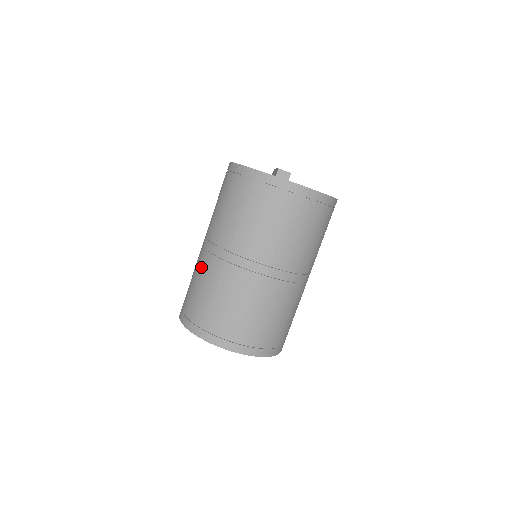
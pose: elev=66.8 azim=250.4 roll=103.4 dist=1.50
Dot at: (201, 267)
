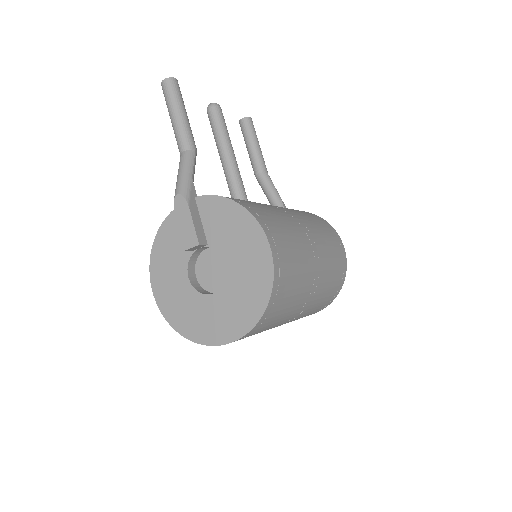
Dot at: occluded
